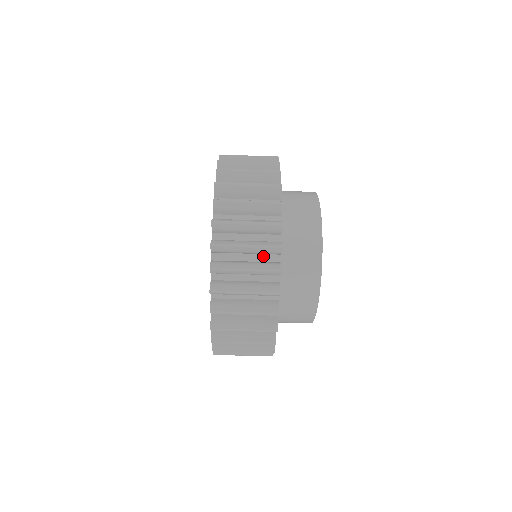
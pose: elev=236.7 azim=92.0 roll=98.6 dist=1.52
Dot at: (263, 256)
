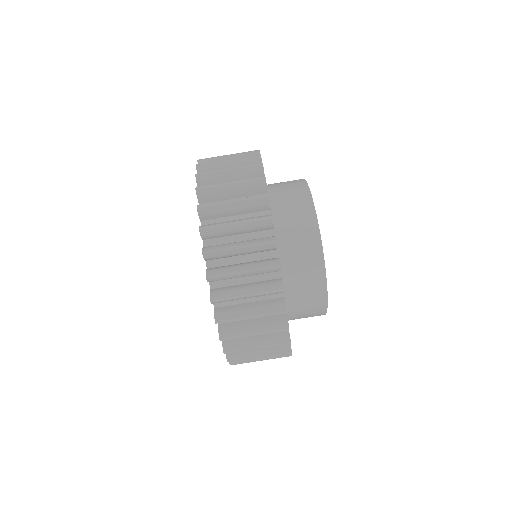
Dot at: occluded
